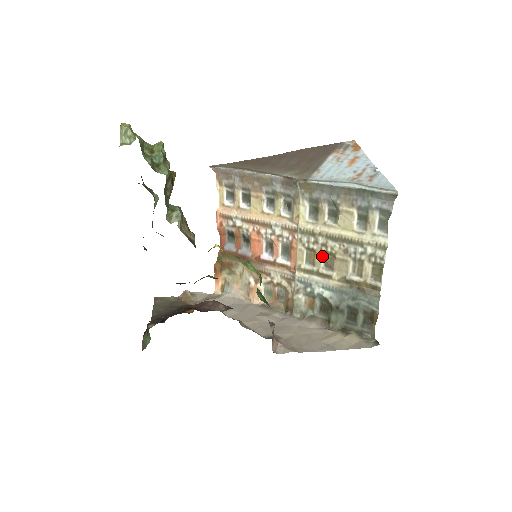
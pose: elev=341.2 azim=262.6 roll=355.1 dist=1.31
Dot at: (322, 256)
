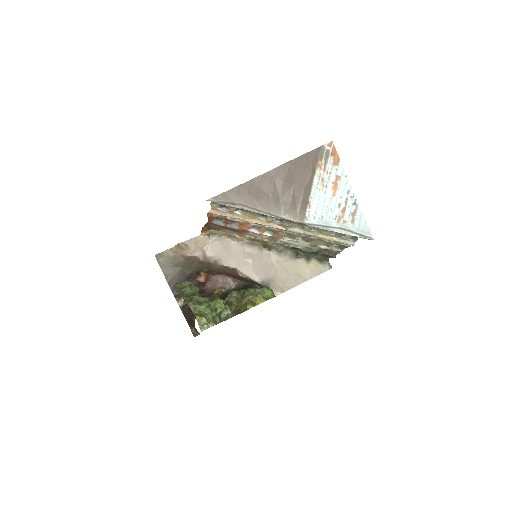
Dot at: (301, 237)
